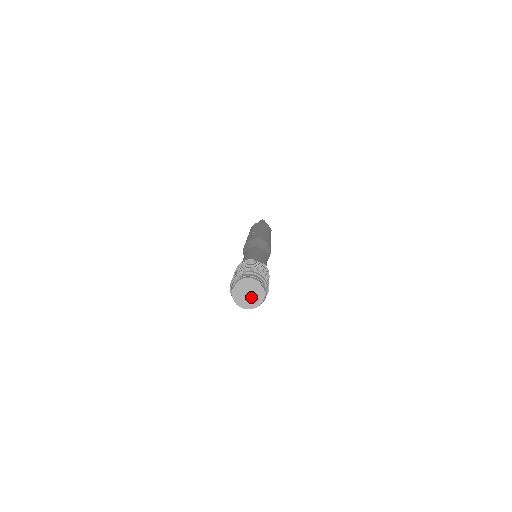
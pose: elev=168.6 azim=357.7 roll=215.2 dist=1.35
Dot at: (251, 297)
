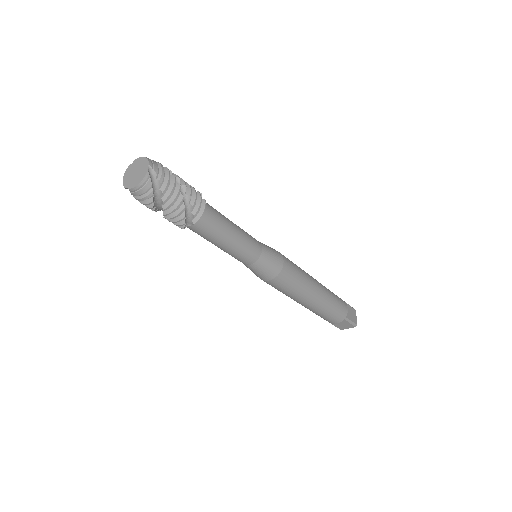
Dot at: (135, 176)
